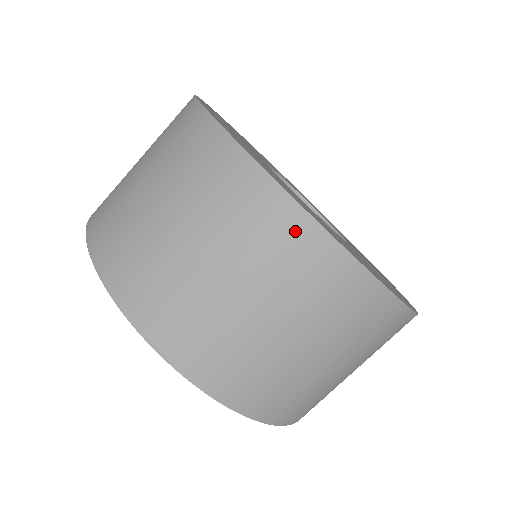
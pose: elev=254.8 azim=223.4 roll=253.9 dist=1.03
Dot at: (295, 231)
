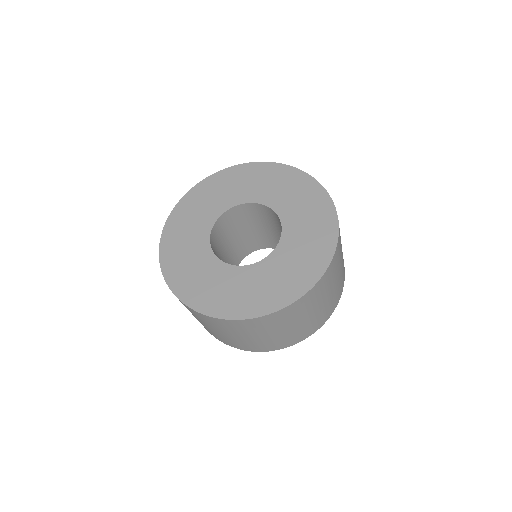
Dot at: (313, 292)
